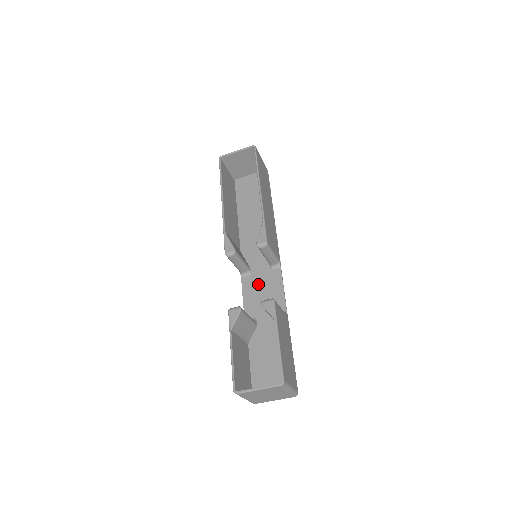
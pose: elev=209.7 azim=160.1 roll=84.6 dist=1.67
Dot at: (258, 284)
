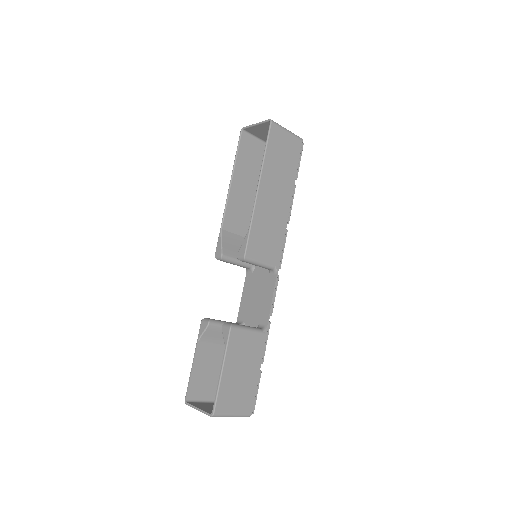
Dot at: (255, 286)
